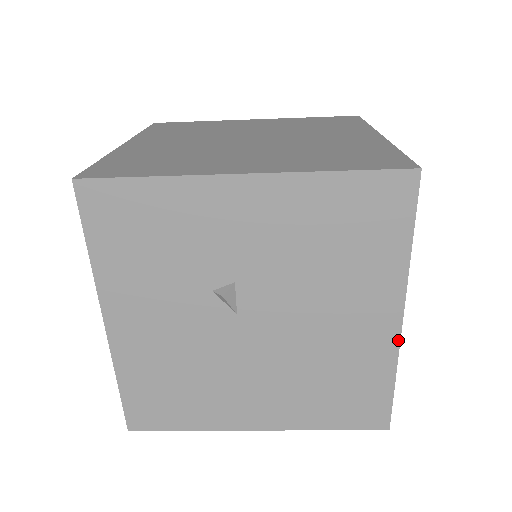
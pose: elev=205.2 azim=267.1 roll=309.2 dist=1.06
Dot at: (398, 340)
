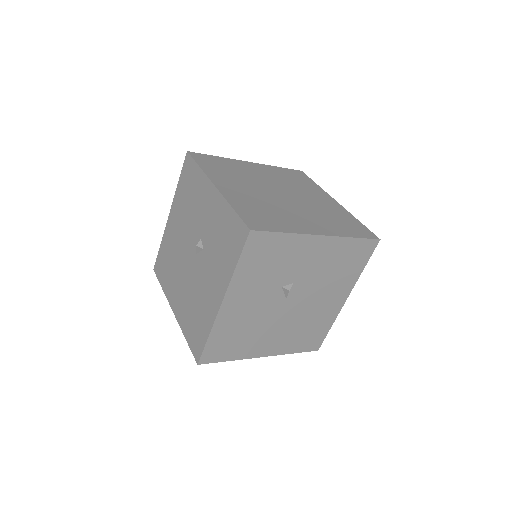
Dot at: occluded
